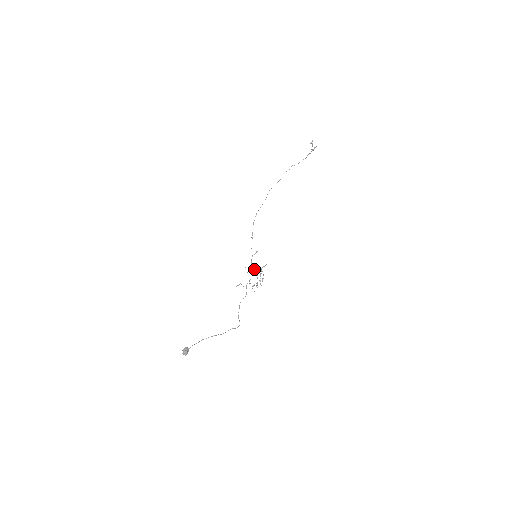
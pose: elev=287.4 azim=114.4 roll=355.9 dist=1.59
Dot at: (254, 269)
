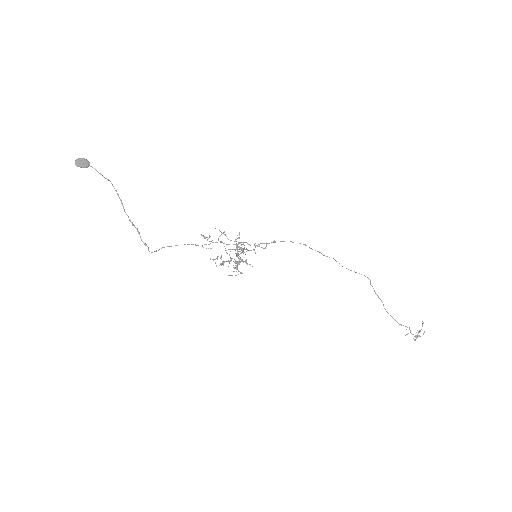
Dot at: (236, 266)
